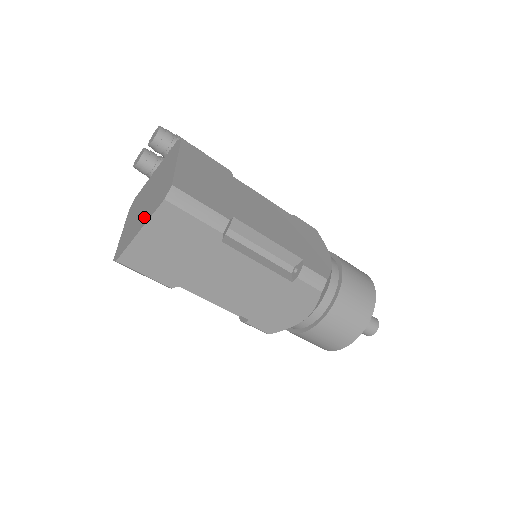
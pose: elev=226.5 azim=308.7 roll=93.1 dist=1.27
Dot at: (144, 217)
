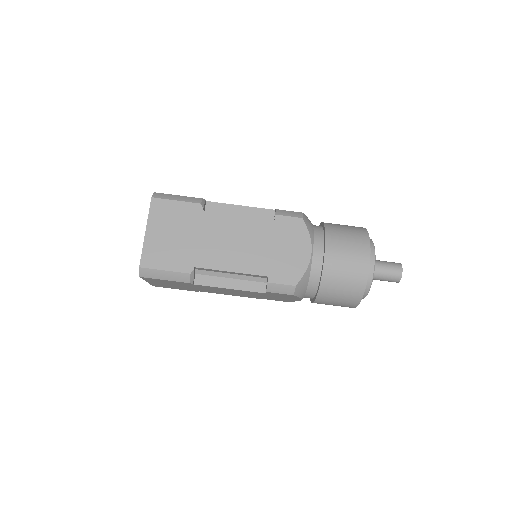
Dot at: occluded
